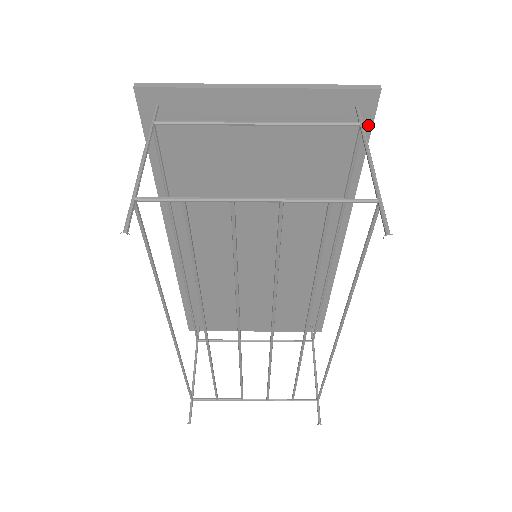
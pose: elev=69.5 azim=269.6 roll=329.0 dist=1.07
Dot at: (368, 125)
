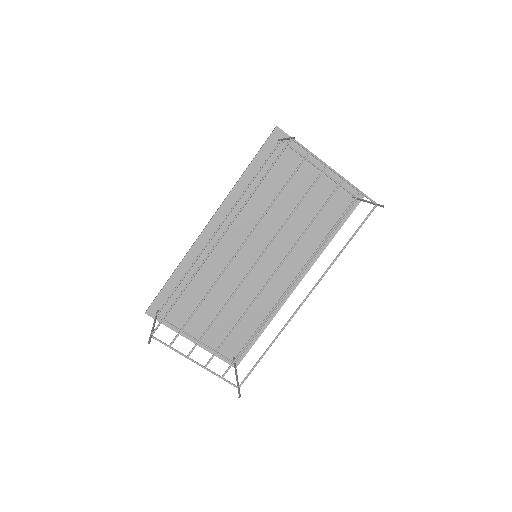
Dot at: (352, 209)
